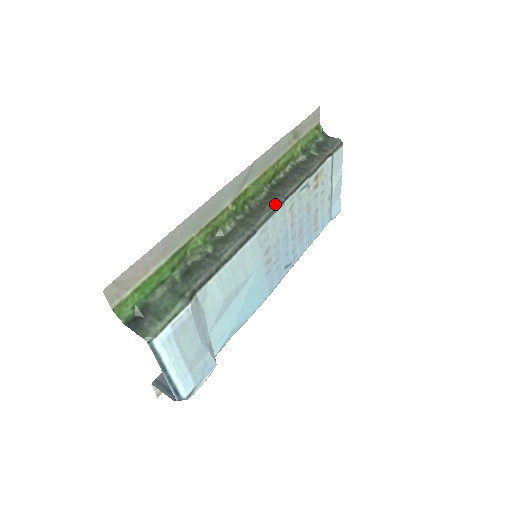
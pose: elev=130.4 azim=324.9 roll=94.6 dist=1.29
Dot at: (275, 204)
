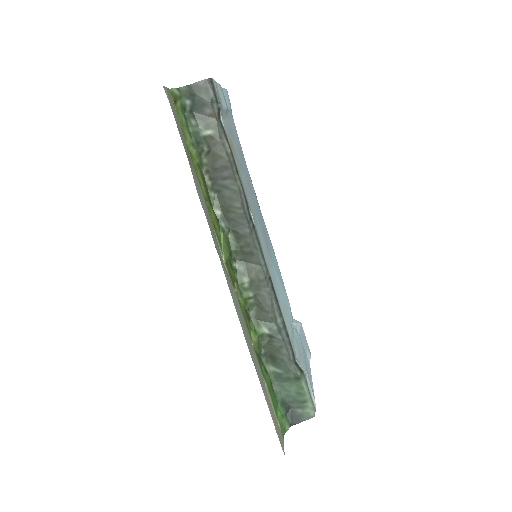
Dot at: (254, 239)
